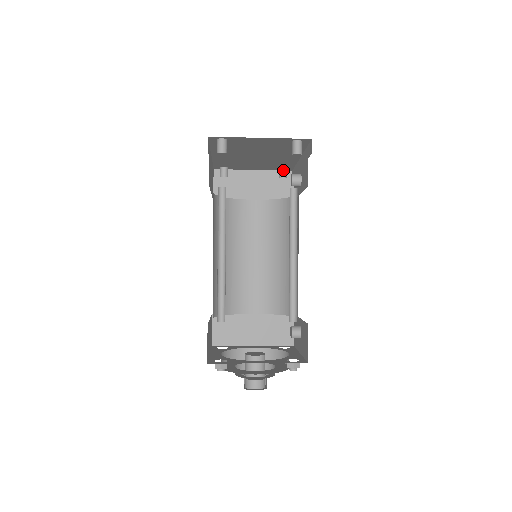
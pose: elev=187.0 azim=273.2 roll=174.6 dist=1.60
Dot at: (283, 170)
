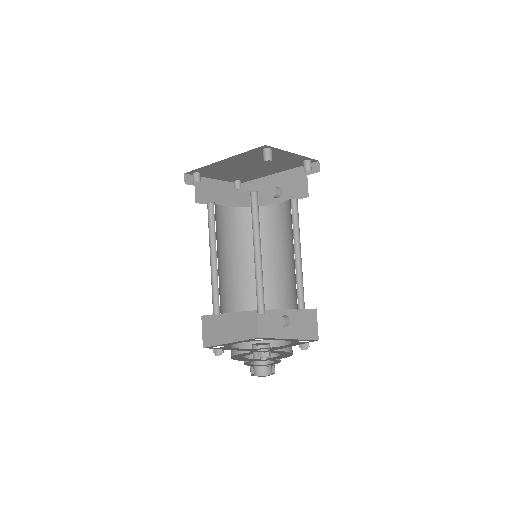
Dot at: (240, 182)
